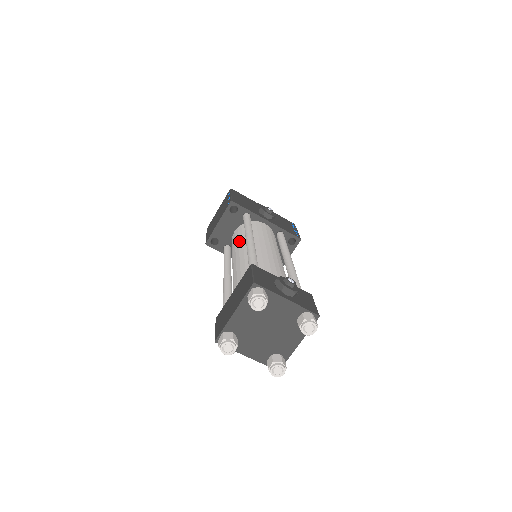
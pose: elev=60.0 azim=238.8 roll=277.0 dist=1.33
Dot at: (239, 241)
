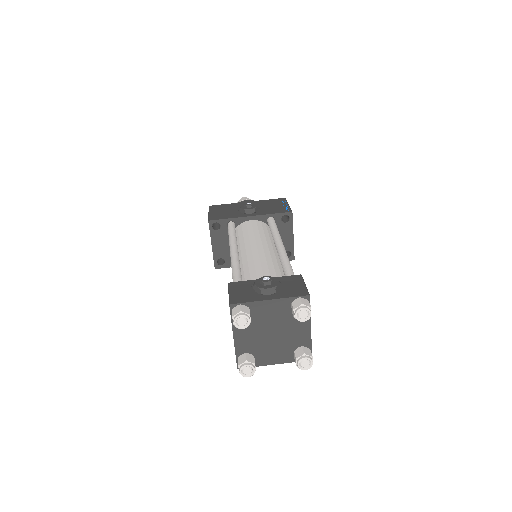
Dot at: occluded
